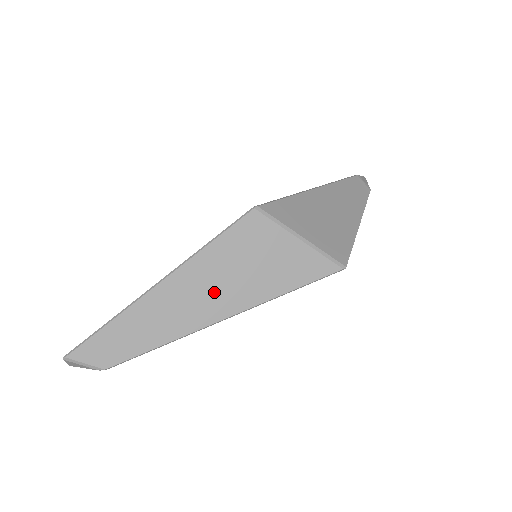
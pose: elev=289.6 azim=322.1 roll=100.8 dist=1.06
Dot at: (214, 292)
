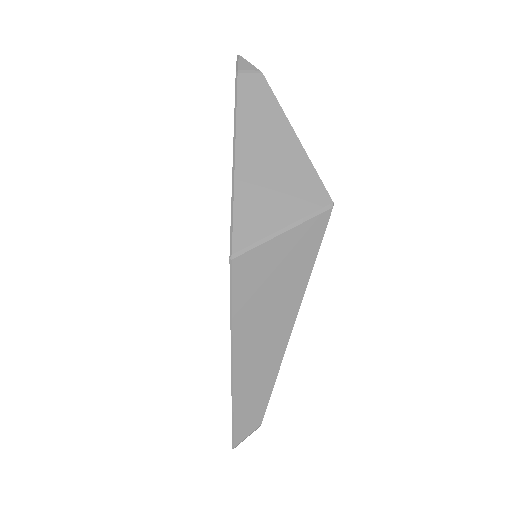
Dot at: (269, 327)
